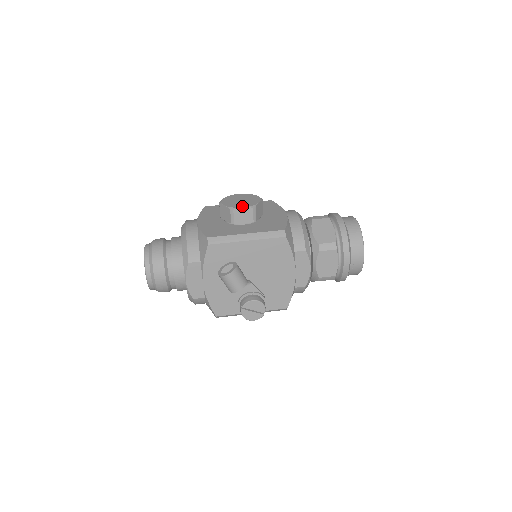
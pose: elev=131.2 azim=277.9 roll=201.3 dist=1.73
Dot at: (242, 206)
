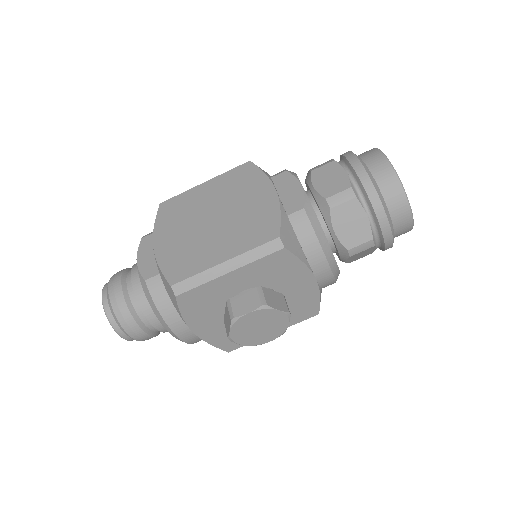
Dot at: (268, 341)
